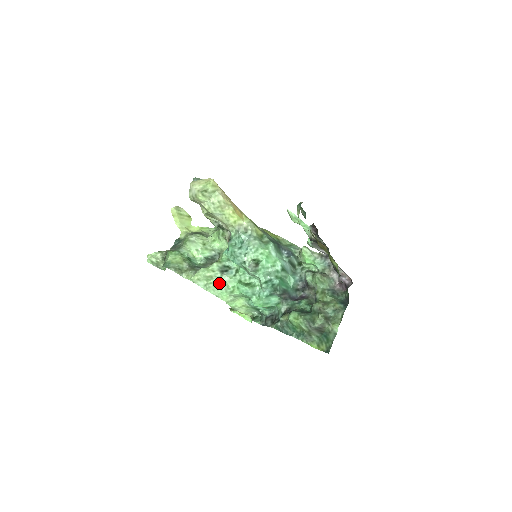
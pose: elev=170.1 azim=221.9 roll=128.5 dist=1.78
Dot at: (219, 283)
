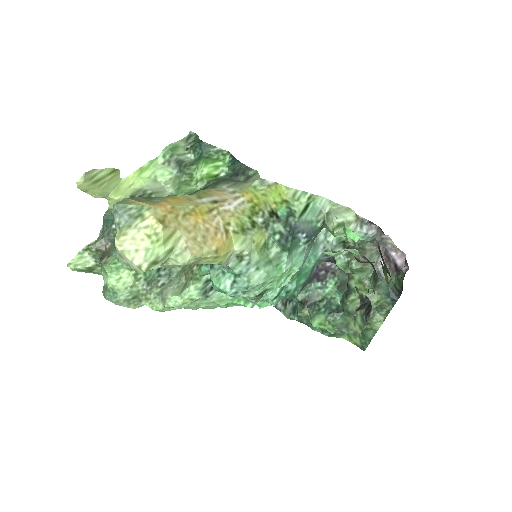
Dot at: (203, 303)
